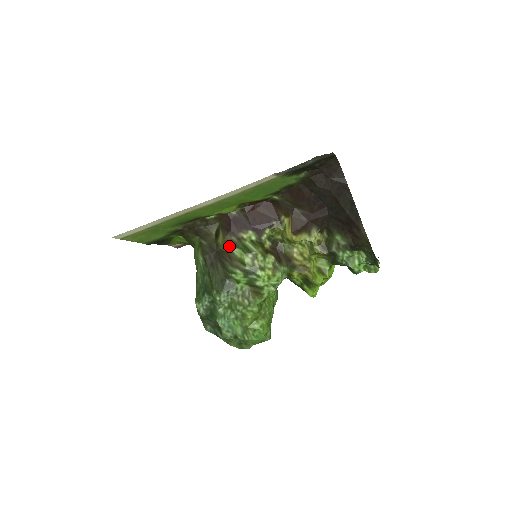
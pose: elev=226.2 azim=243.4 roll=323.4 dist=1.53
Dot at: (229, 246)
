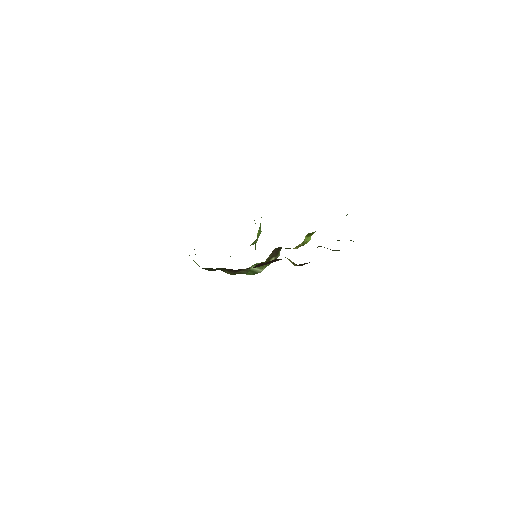
Dot at: occluded
